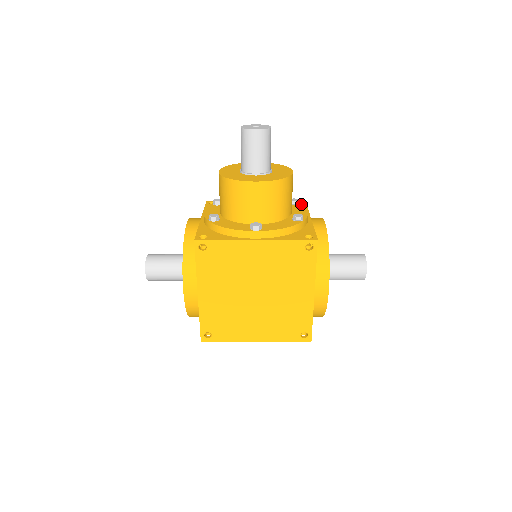
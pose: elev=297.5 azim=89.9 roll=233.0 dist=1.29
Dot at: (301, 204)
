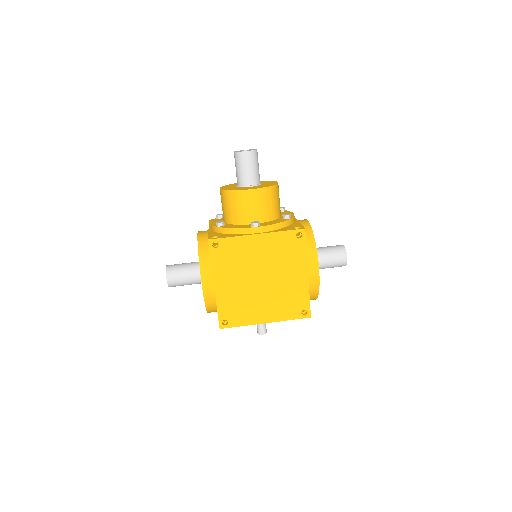
Dot at: occluded
